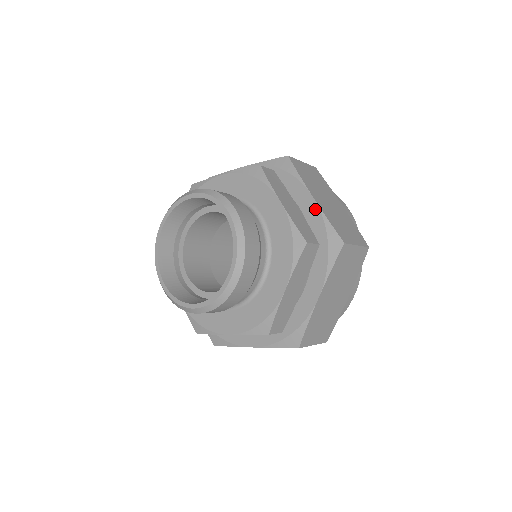
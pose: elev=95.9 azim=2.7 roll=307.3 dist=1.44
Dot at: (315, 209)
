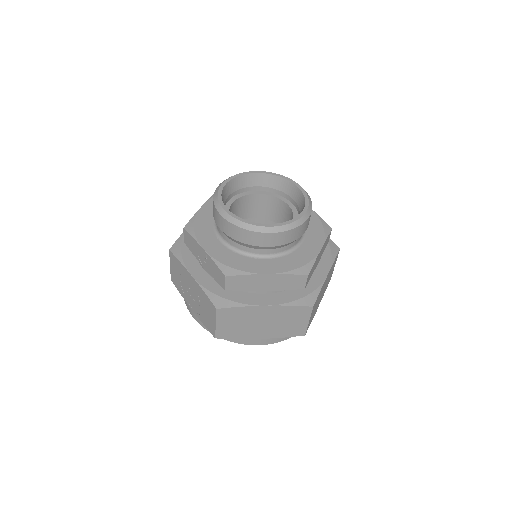
Dot at: (322, 278)
